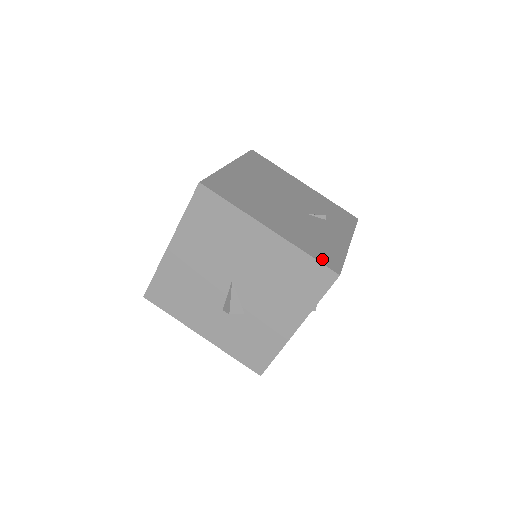
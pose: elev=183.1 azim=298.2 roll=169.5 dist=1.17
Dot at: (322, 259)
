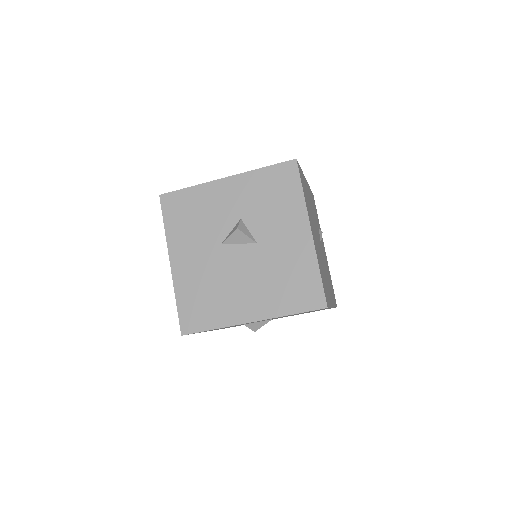
Dot at: (335, 302)
